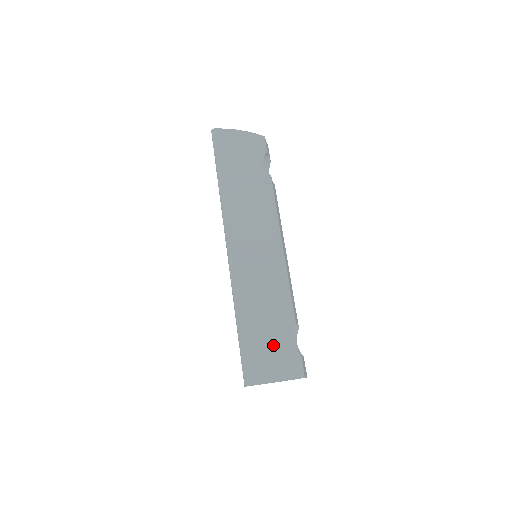
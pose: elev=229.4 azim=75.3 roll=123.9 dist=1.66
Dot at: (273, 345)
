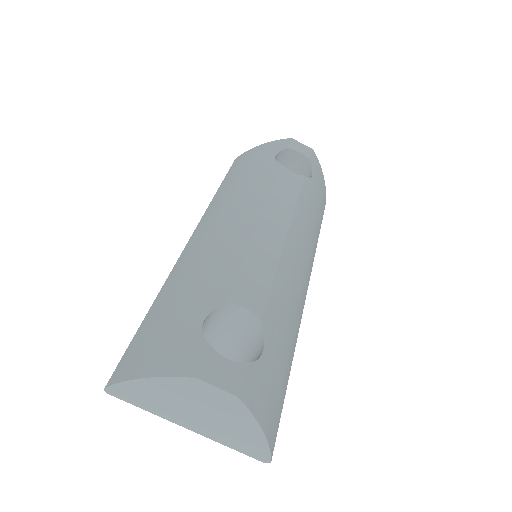
Dot at: (166, 329)
